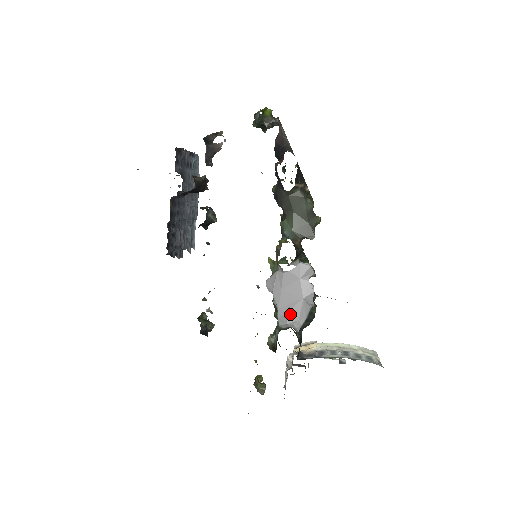
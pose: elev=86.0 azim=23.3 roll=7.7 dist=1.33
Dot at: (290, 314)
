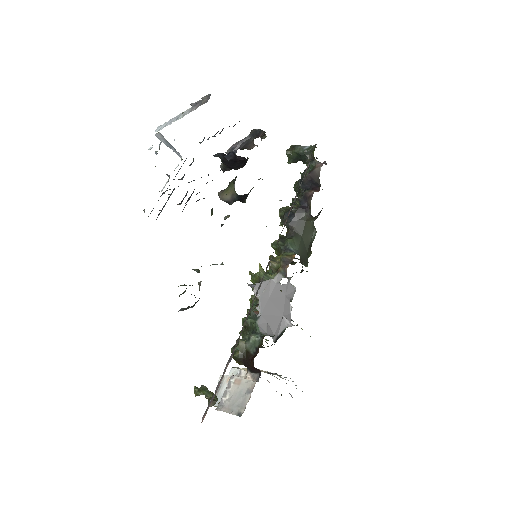
Dot at: (269, 325)
